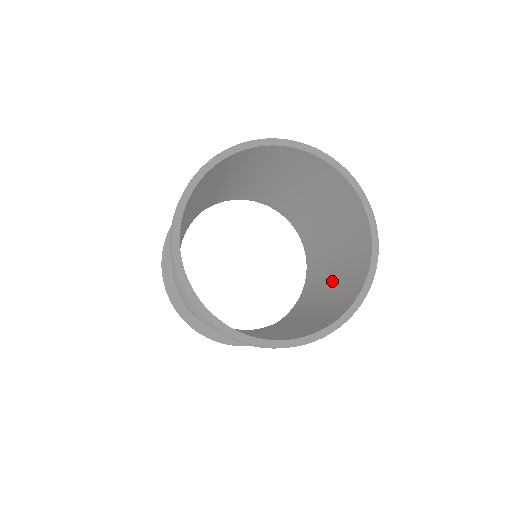
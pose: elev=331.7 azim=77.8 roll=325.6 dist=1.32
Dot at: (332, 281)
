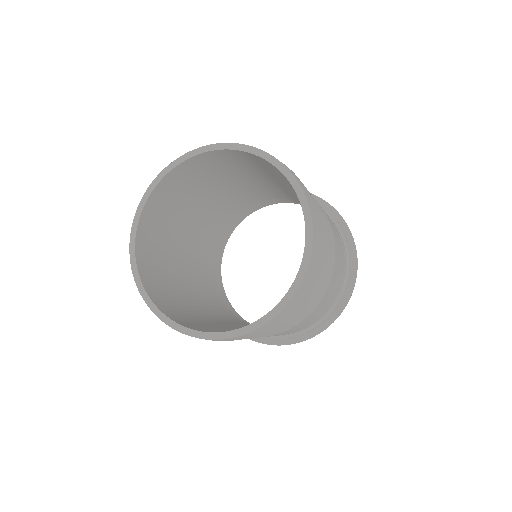
Dot at: occluded
